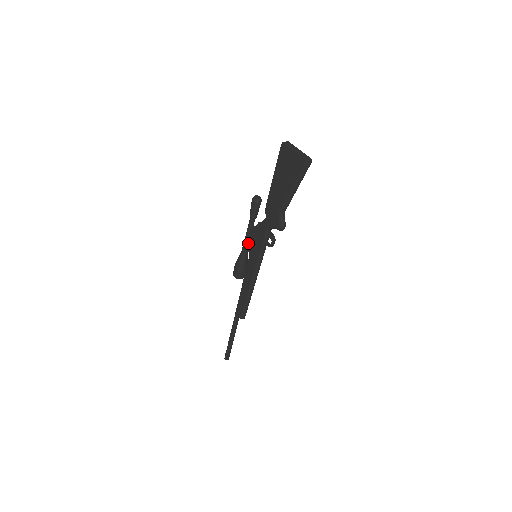
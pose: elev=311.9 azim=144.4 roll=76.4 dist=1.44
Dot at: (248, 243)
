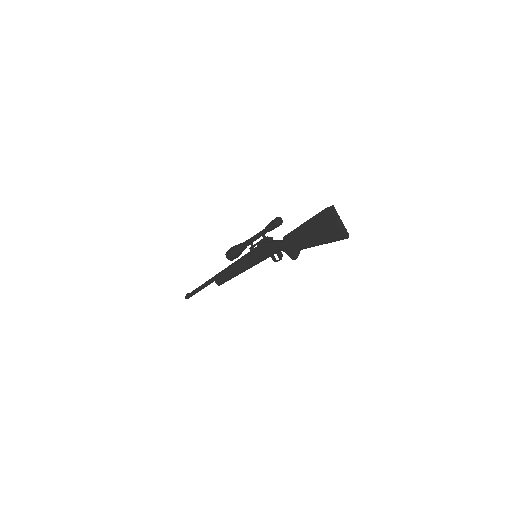
Dot at: (252, 242)
